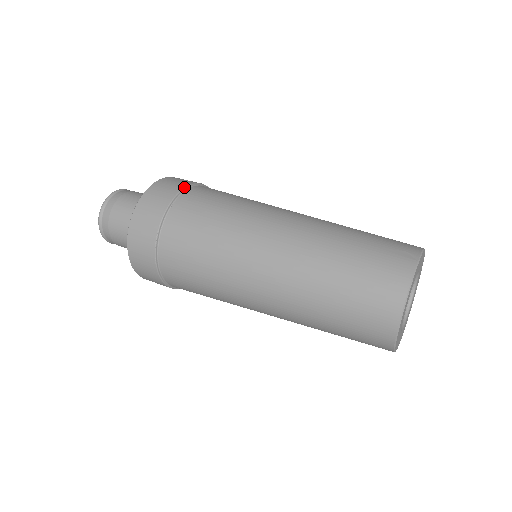
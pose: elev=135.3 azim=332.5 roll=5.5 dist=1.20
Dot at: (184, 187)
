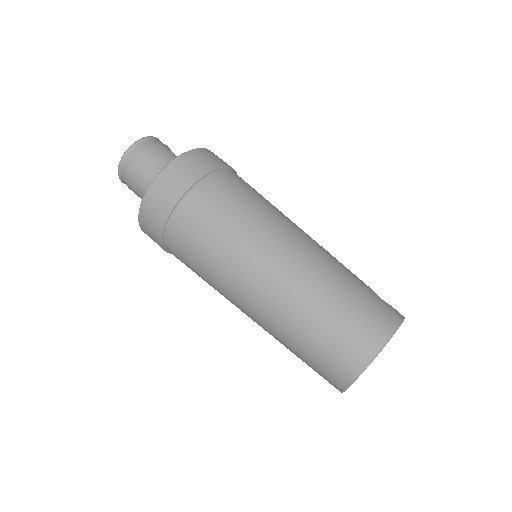
Dot at: (186, 190)
